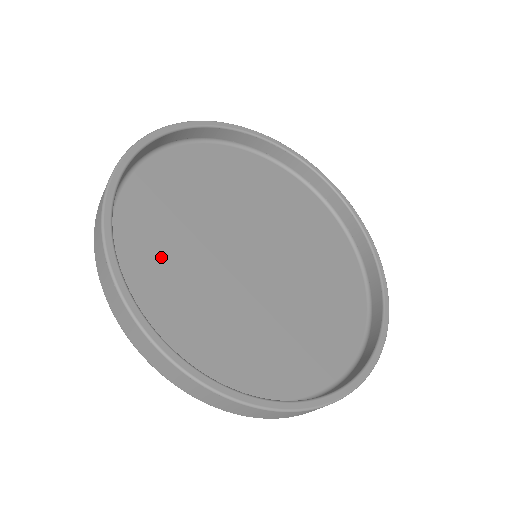
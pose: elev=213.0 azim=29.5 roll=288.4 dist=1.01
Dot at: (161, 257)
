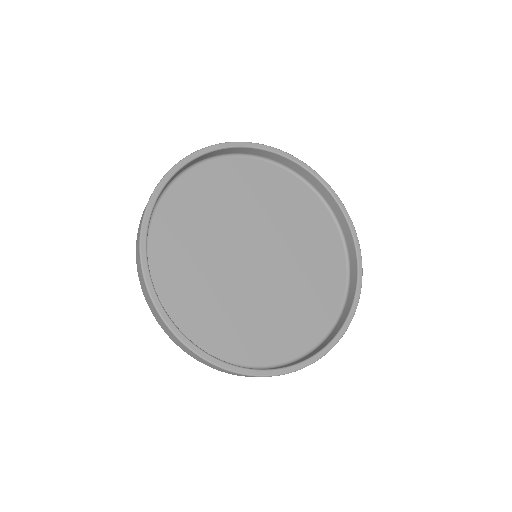
Dot at: (182, 242)
